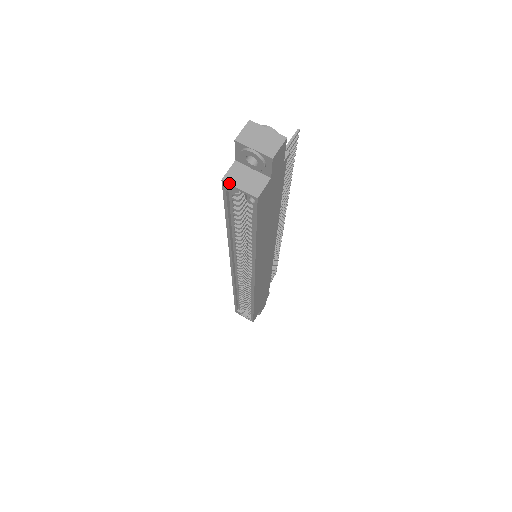
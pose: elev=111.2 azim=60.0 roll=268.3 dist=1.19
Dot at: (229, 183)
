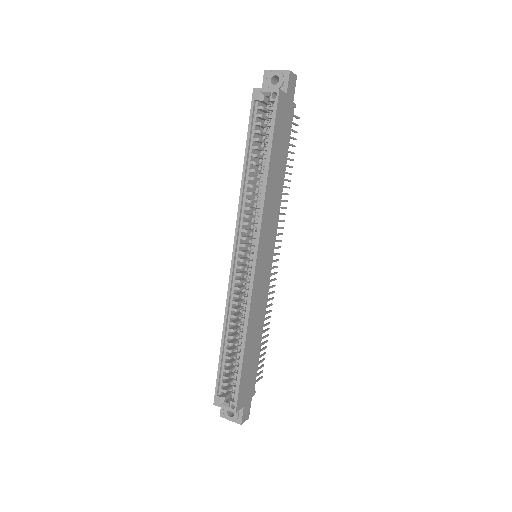
Dot at: (259, 88)
